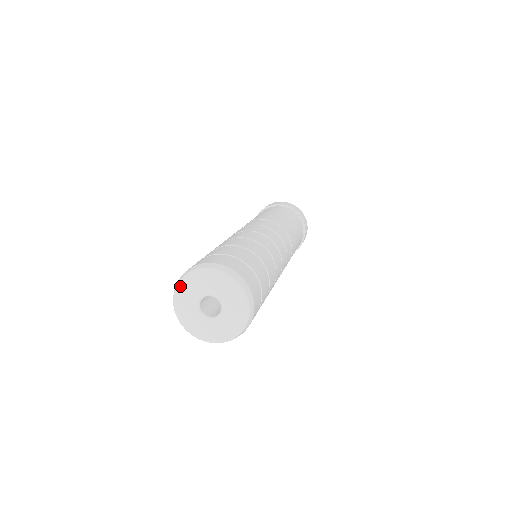
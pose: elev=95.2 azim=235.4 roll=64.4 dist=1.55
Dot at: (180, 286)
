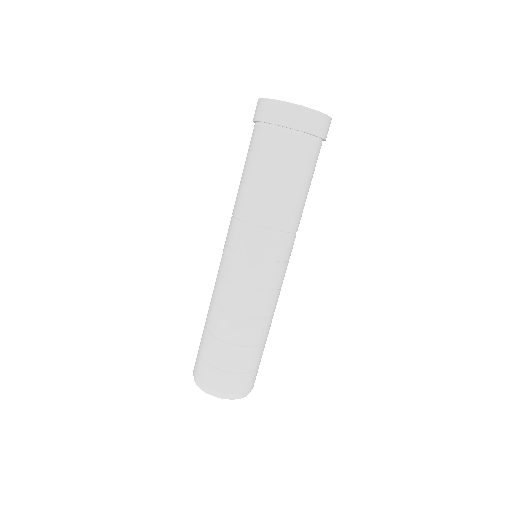
Dot at: occluded
